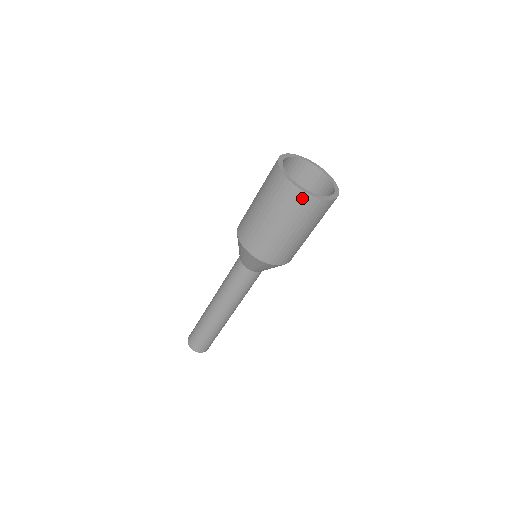
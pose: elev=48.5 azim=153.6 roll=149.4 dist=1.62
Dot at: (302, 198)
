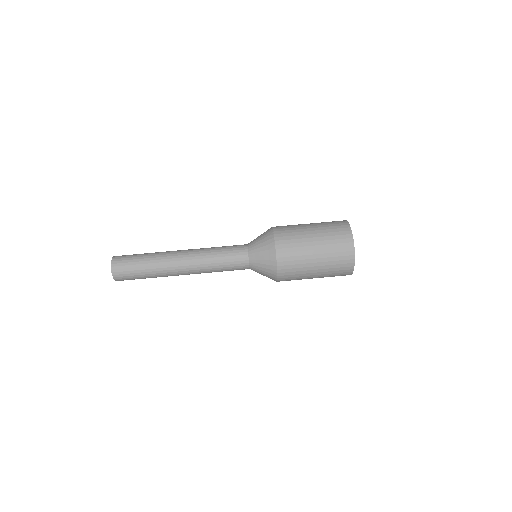
Dot at: (349, 254)
